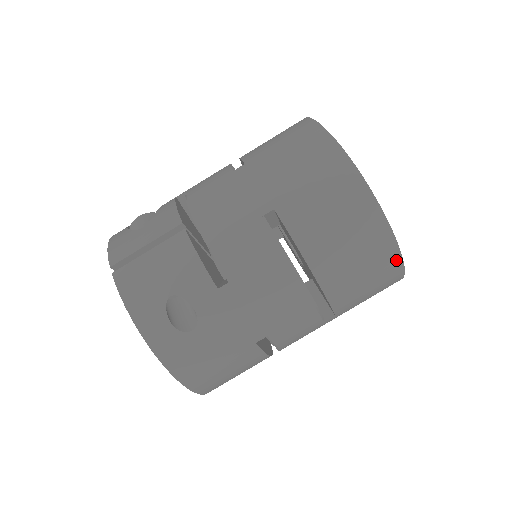
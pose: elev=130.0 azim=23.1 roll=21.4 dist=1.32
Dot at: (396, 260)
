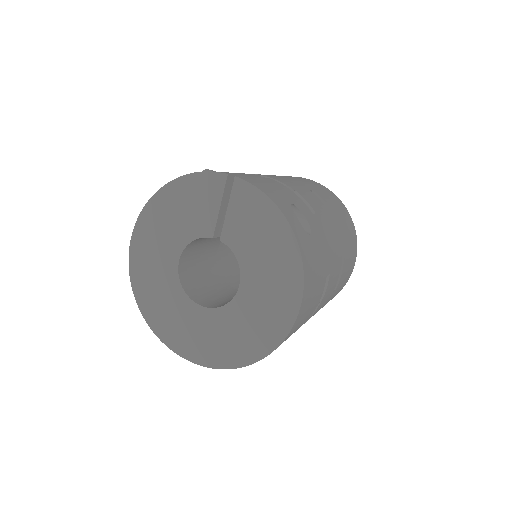
Dot at: (355, 256)
